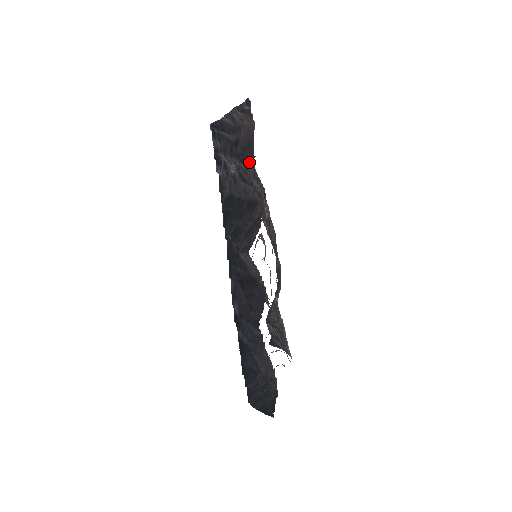
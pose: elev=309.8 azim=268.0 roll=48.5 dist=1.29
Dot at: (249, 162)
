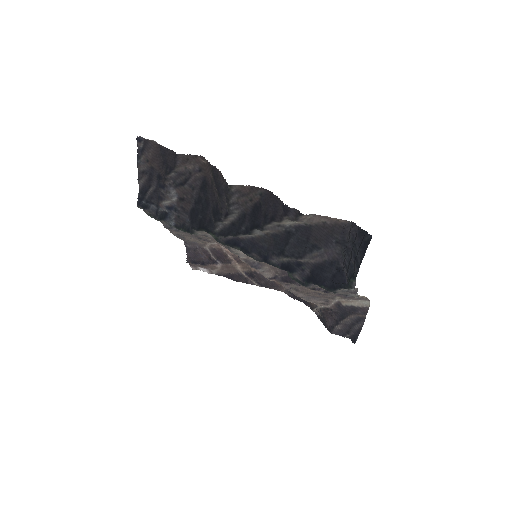
Dot at: (173, 159)
